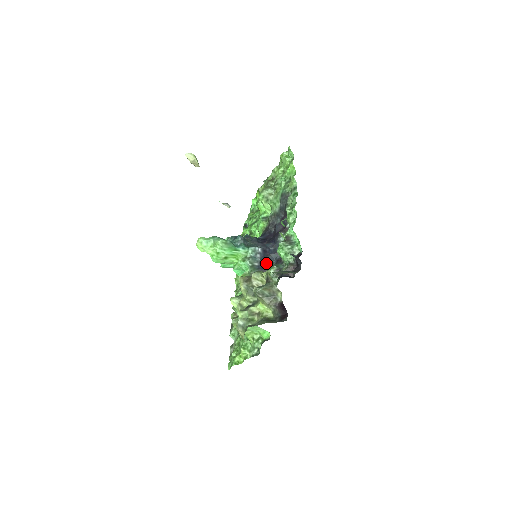
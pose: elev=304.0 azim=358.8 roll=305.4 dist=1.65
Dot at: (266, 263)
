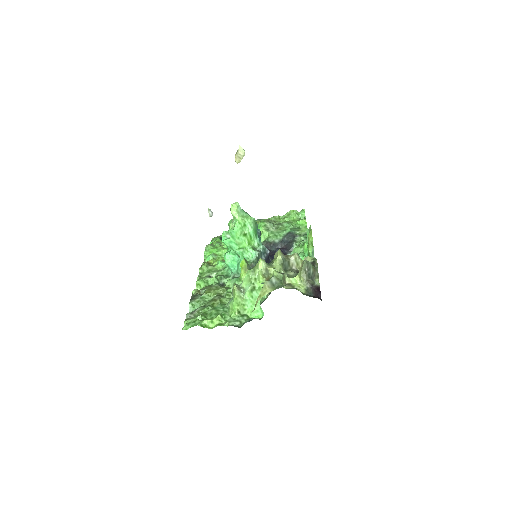
Dot at: occluded
